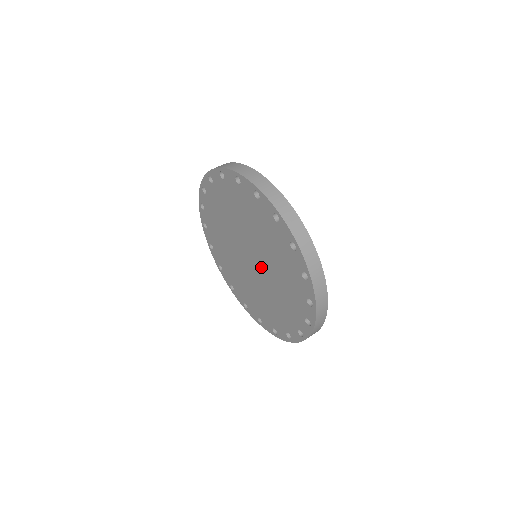
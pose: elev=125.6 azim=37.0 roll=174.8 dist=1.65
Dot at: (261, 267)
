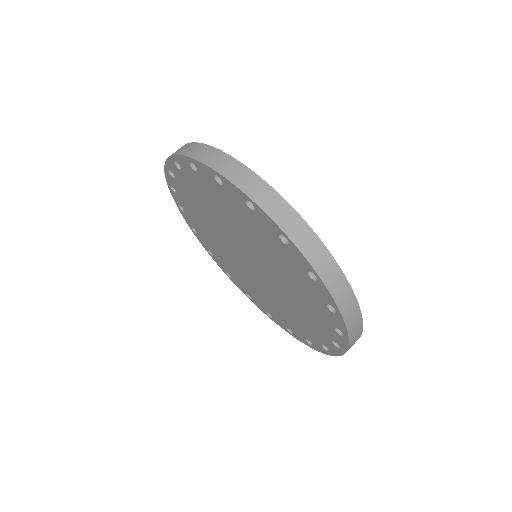
Dot at: (265, 280)
